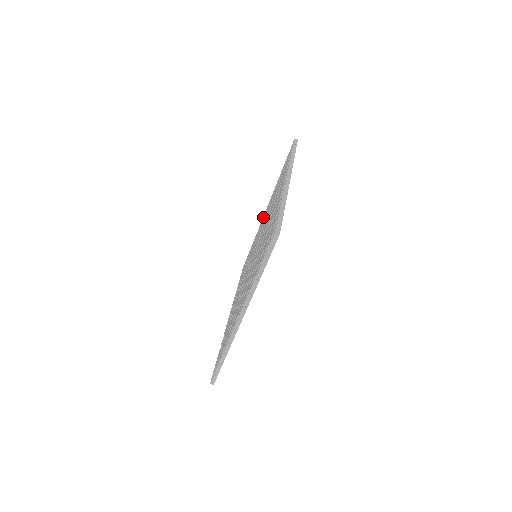
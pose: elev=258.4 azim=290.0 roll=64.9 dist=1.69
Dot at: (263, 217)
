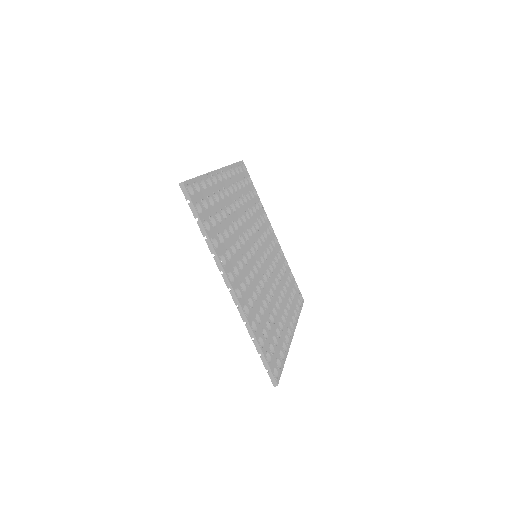
Dot at: occluded
